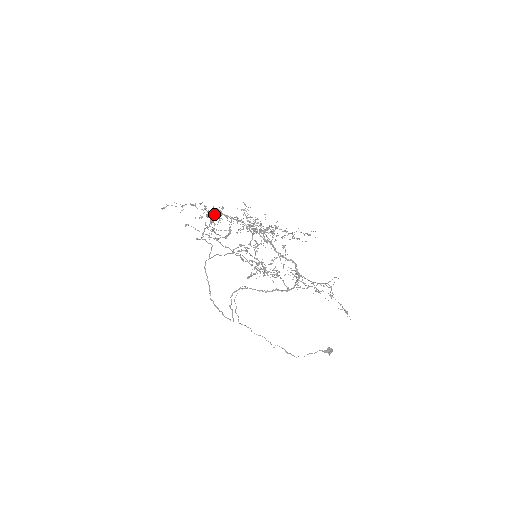
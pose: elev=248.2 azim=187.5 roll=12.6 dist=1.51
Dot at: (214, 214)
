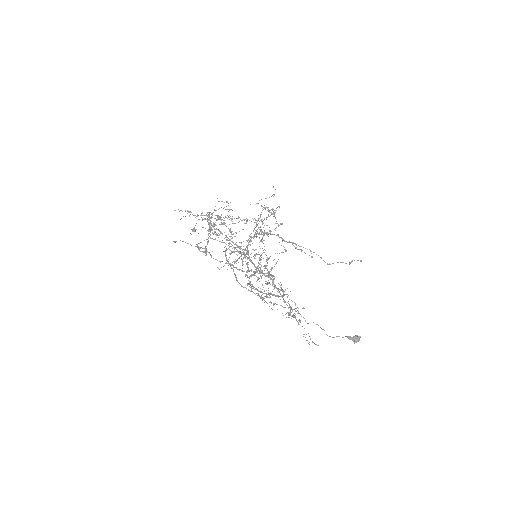
Dot at: (223, 208)
